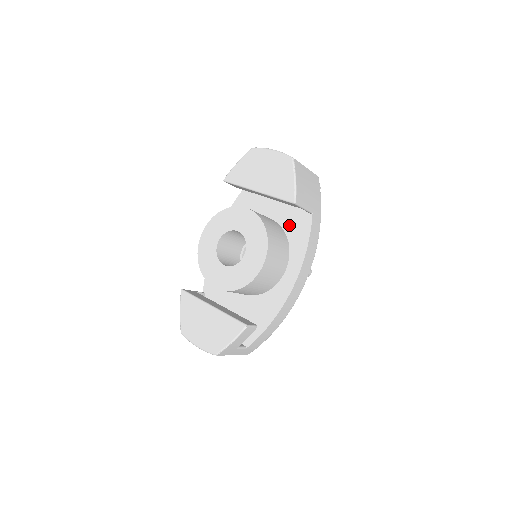
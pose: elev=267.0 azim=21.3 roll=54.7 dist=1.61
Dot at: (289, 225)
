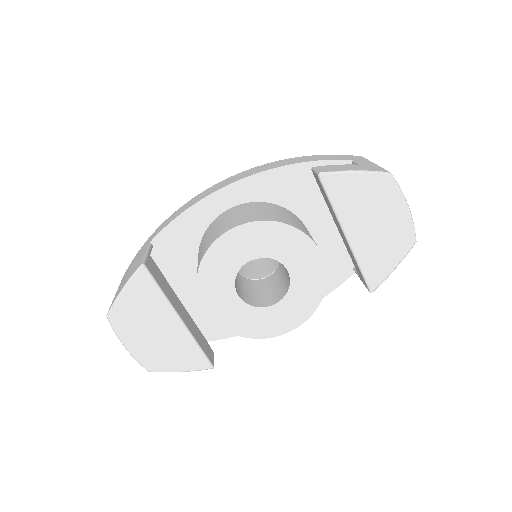
Dot at: occluded
